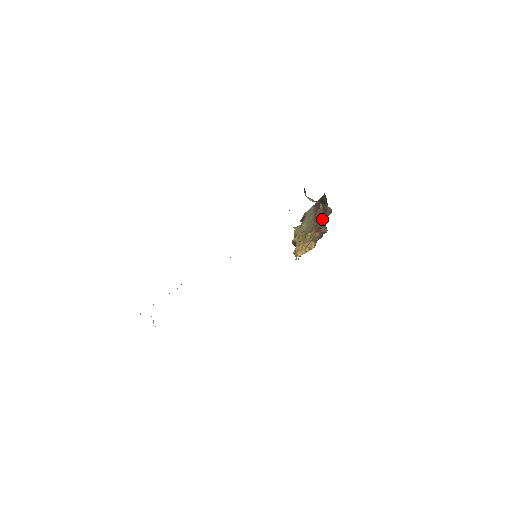
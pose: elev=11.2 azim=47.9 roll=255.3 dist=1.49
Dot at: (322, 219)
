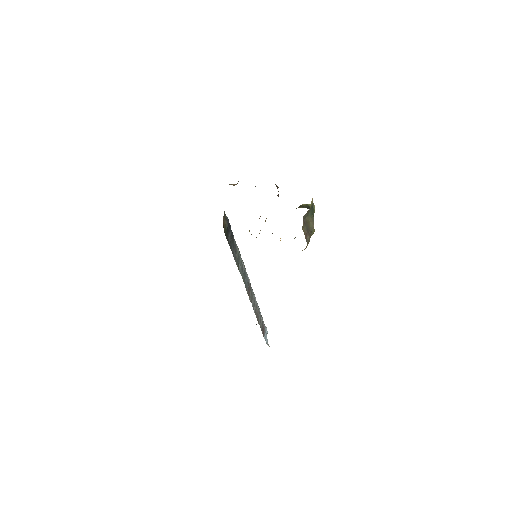
Dot at: occluded
